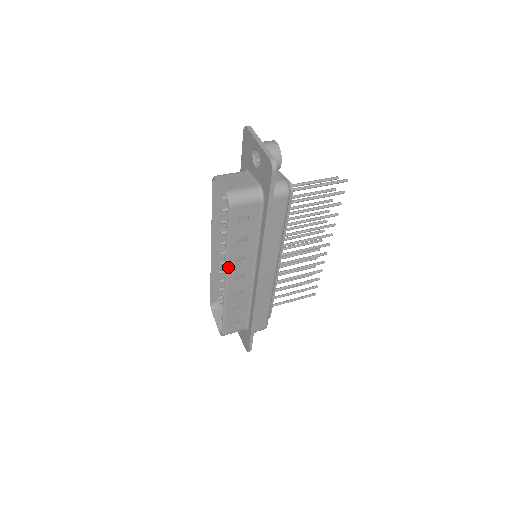
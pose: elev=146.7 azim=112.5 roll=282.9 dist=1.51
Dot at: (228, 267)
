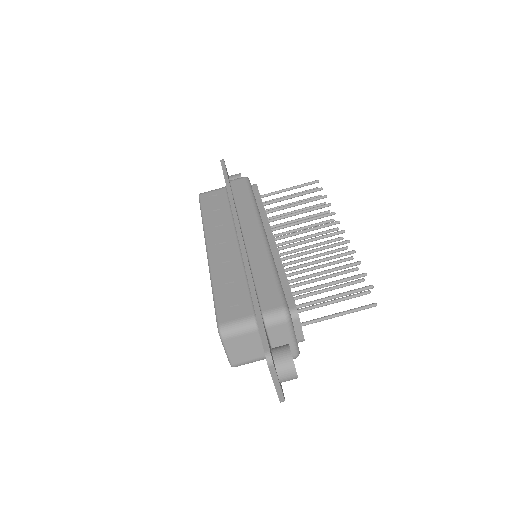
Dot at: occluded
